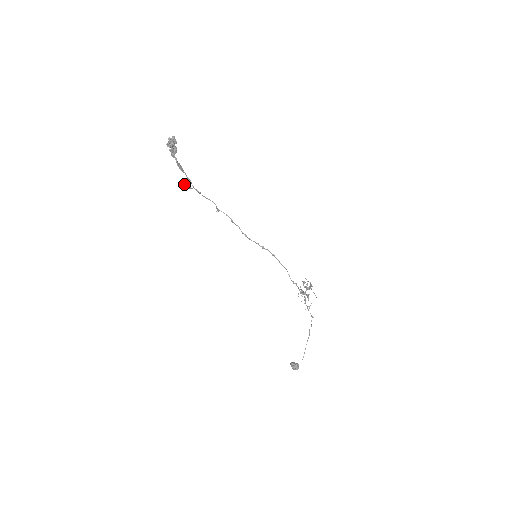
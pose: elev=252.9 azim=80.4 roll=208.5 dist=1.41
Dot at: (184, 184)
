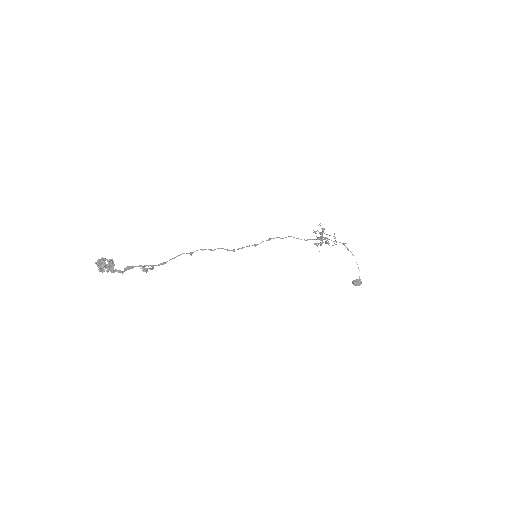
Dot at: (145, 271)
